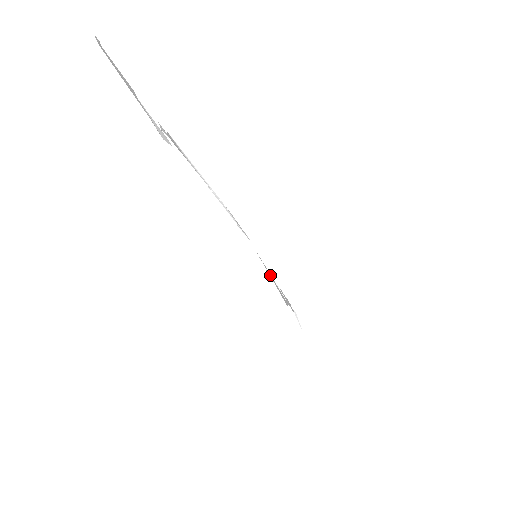
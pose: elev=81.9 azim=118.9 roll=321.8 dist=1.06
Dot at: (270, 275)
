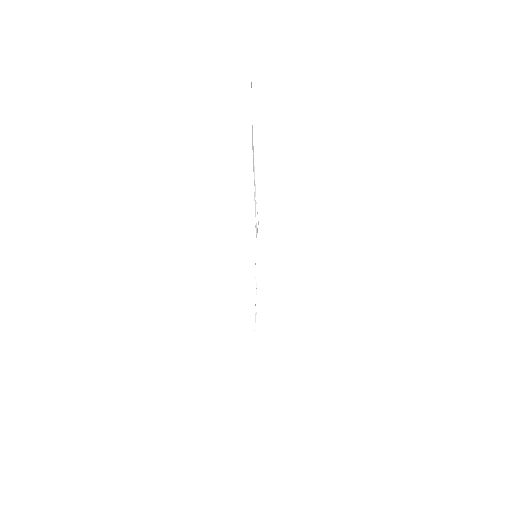
Dot at: occluded
